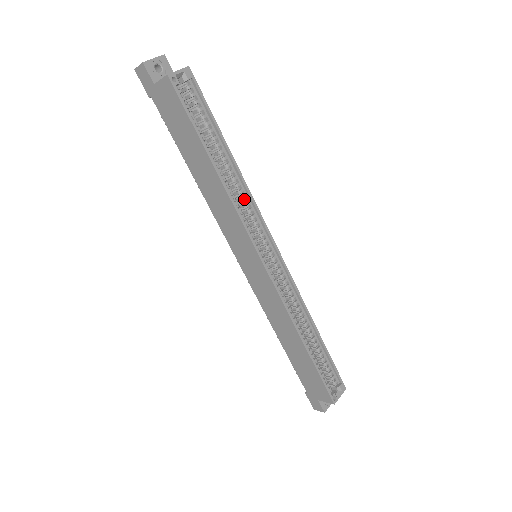
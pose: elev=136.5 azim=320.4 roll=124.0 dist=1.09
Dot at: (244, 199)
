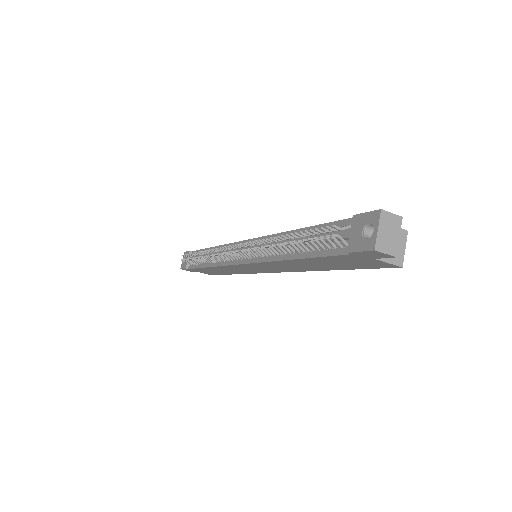
Dot at: occluded
